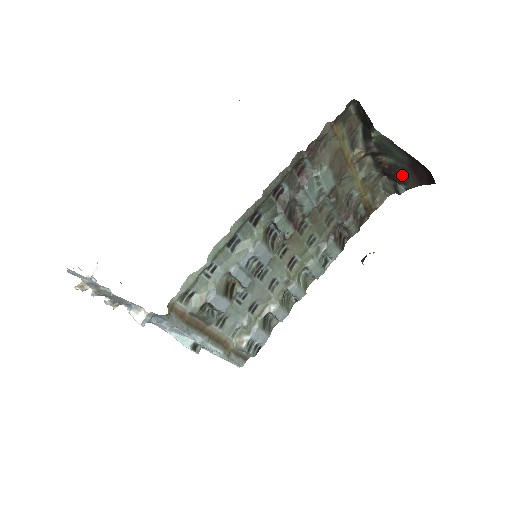
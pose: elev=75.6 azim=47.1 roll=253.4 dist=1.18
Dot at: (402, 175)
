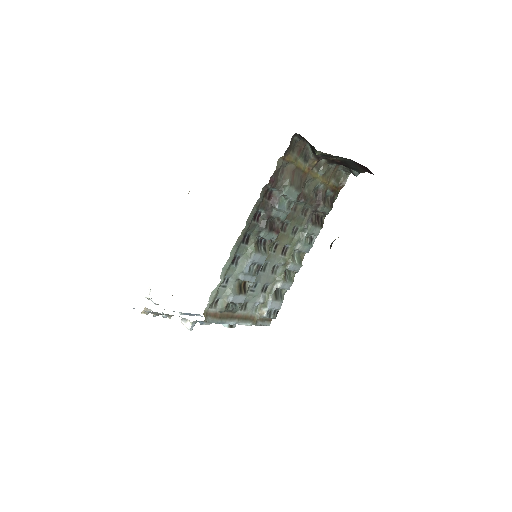
Dot at: (352, 166)
